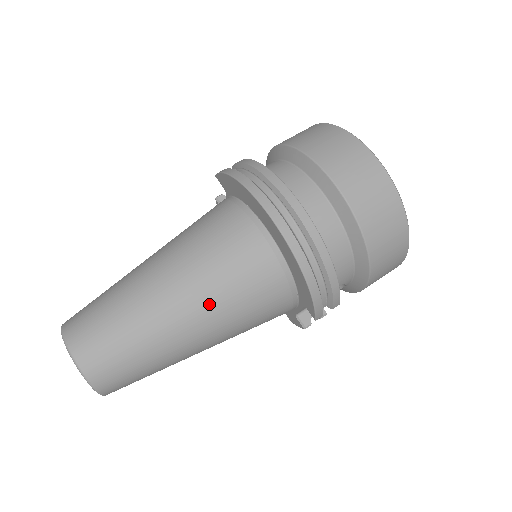
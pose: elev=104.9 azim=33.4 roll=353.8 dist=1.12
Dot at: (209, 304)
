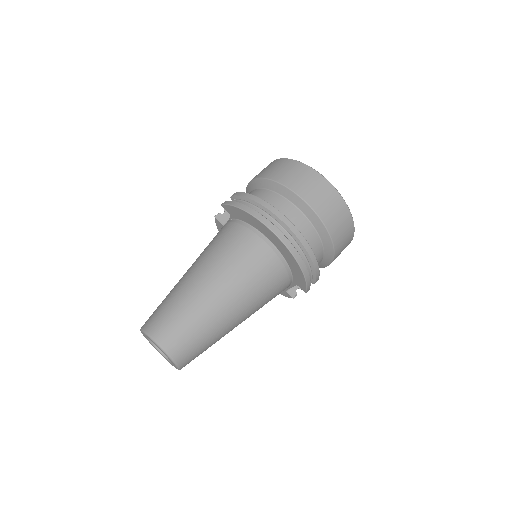
Dot at: (243, 297)
